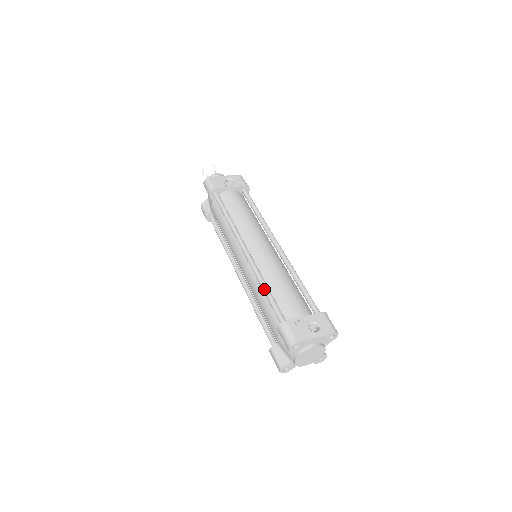
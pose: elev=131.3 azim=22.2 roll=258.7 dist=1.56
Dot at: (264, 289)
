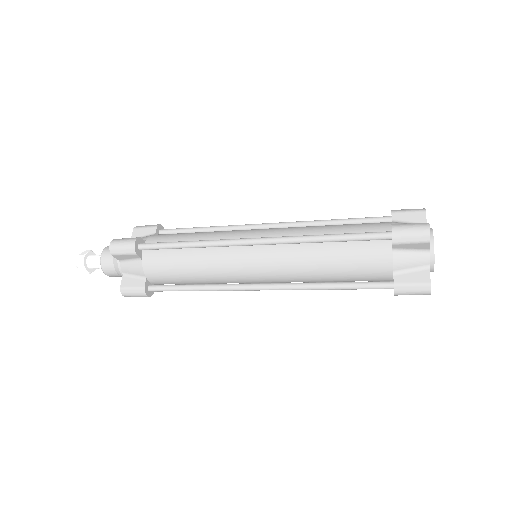
Dot at: (334, 219)
